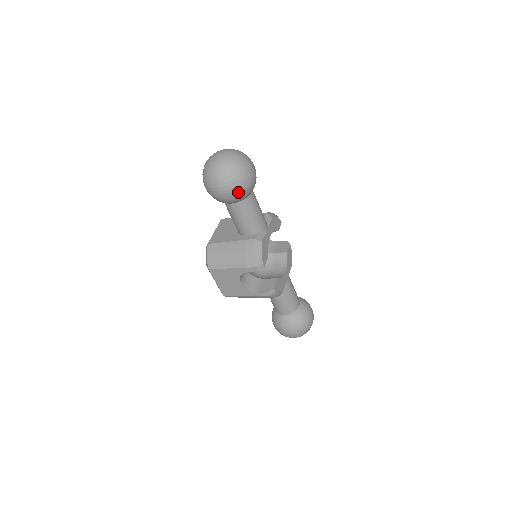
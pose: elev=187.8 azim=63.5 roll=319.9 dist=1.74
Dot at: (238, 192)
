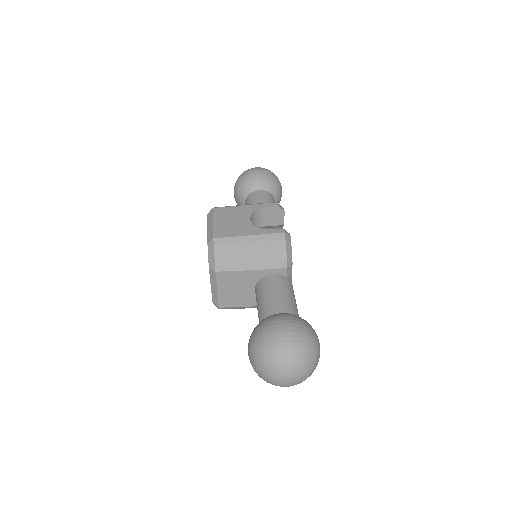
Dot at: occluded
